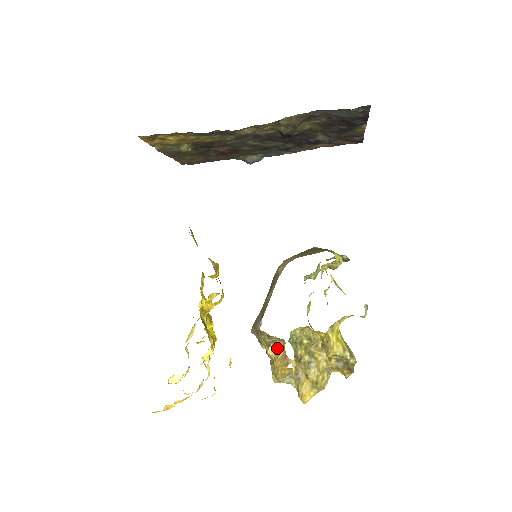
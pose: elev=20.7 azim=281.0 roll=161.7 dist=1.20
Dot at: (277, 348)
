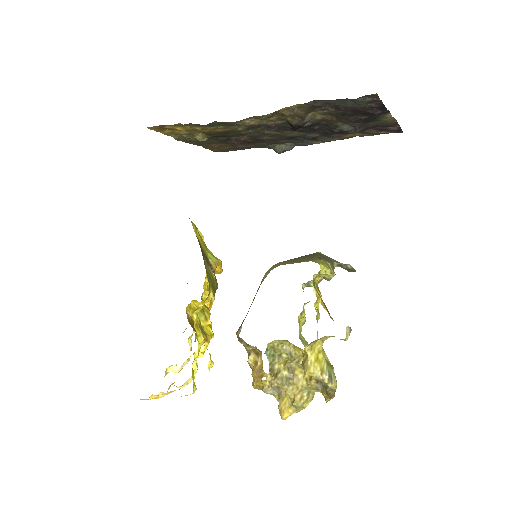
Dot at: (256, 358)
